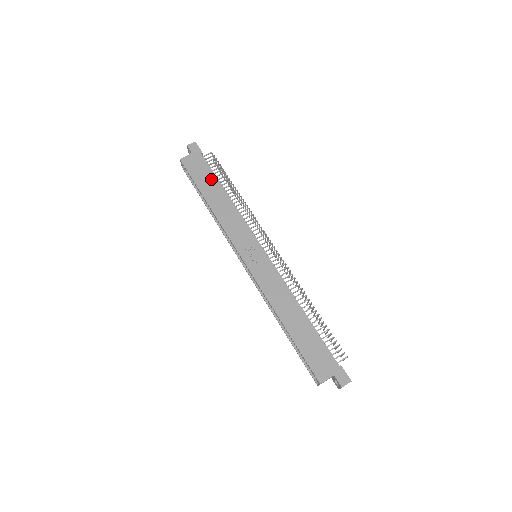
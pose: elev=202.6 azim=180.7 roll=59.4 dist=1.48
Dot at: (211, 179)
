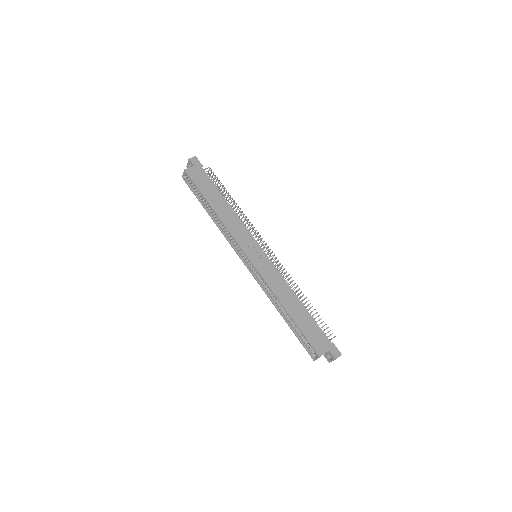
Dot at: (213, 189)
